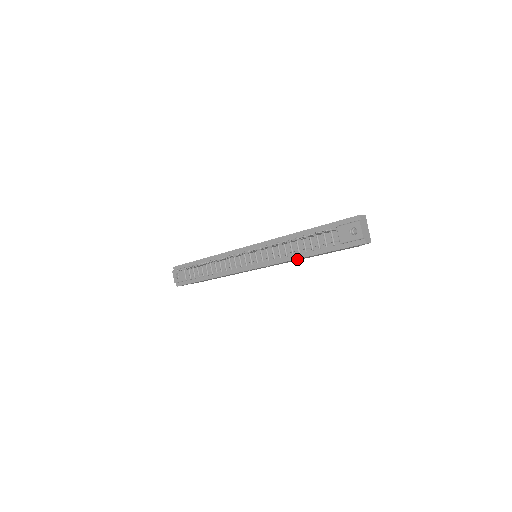
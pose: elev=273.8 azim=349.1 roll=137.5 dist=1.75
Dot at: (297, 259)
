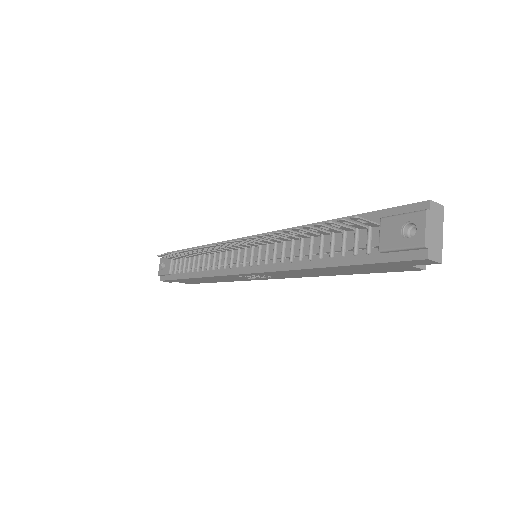
Dot at: (307, 270)
